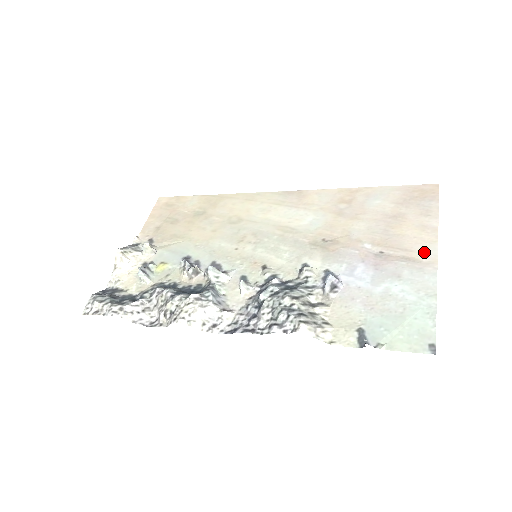
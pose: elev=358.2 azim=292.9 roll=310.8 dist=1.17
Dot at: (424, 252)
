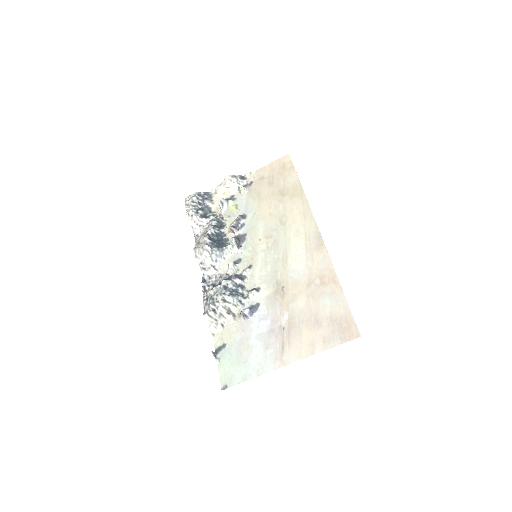
Dot at: (290, 354)
